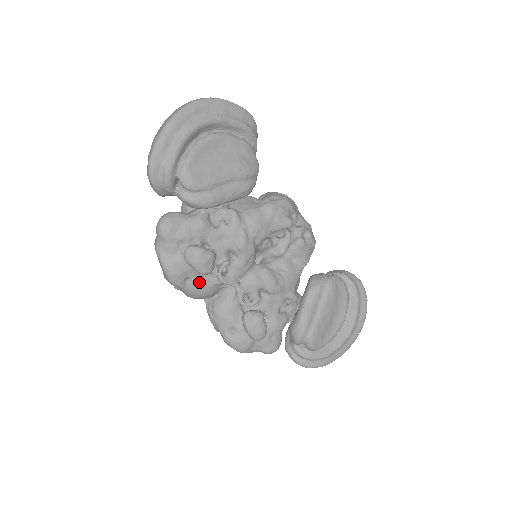
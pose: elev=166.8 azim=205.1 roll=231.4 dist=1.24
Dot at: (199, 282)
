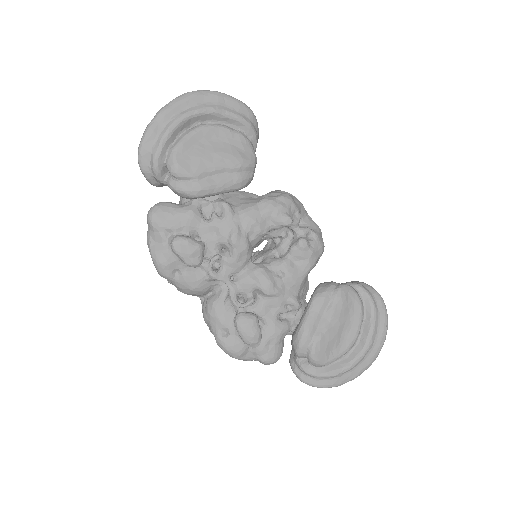
Dot at: (188, 275)
